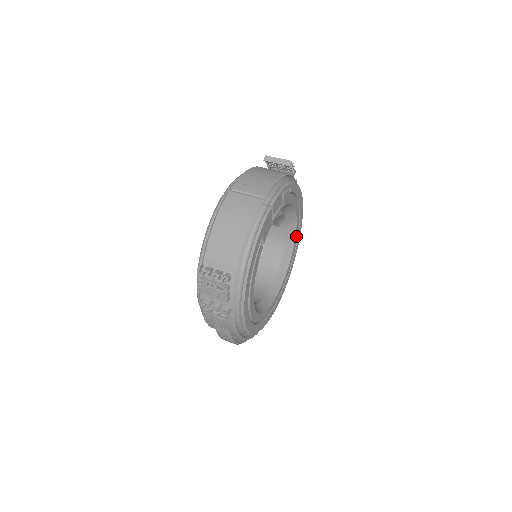
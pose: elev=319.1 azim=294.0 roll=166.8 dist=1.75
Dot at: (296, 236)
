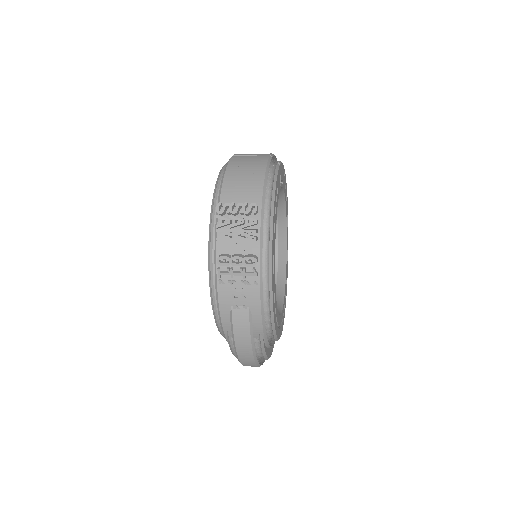
Dot at: (286, 255)
